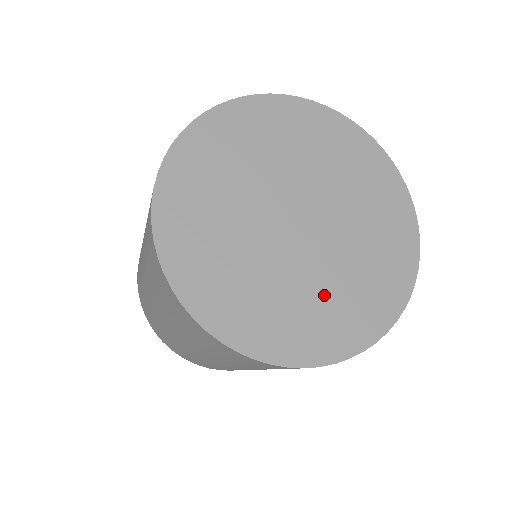
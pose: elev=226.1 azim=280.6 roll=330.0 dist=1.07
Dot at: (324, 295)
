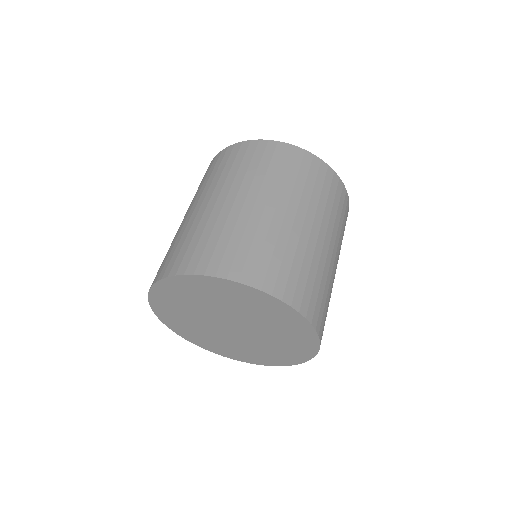
Dot at: (275, 345)
